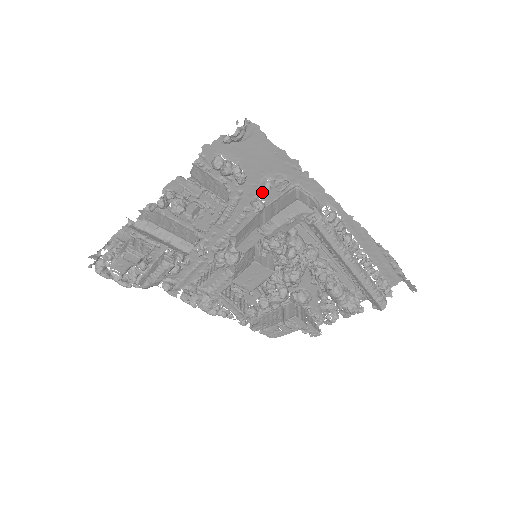
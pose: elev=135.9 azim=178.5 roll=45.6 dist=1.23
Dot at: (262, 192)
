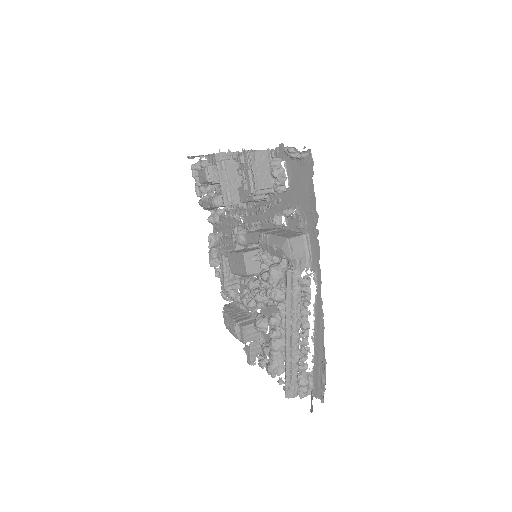
Dot at: occluded
